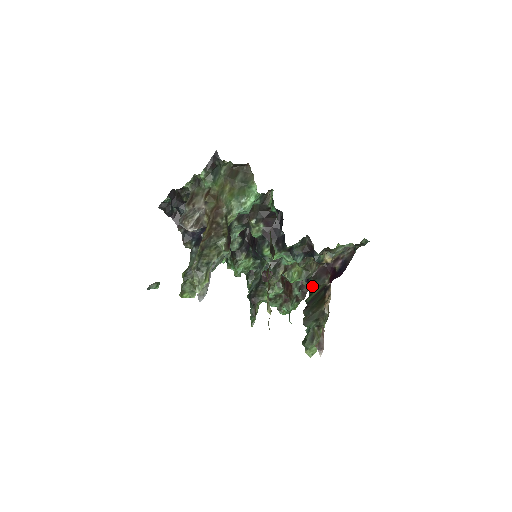
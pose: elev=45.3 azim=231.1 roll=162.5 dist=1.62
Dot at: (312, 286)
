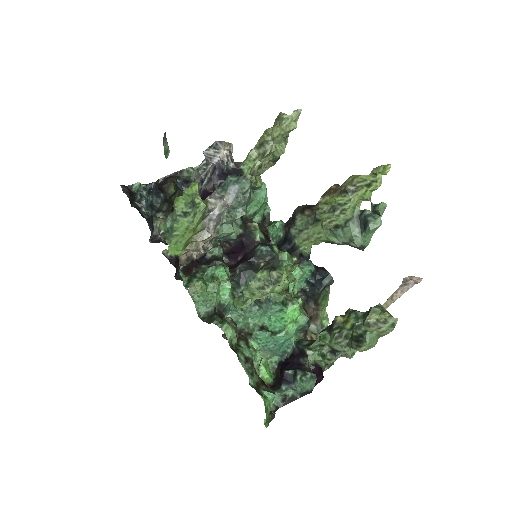
Dot at: (310, 343)
